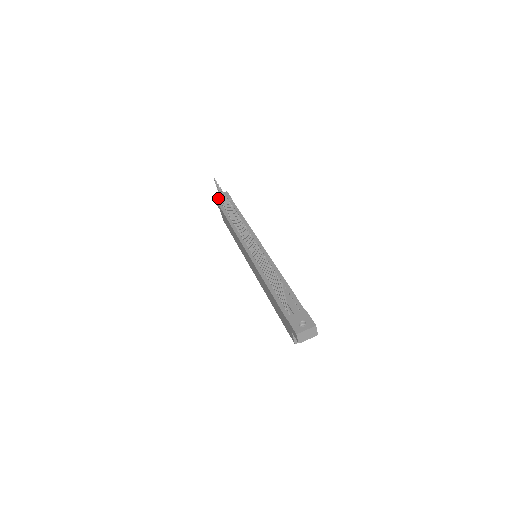
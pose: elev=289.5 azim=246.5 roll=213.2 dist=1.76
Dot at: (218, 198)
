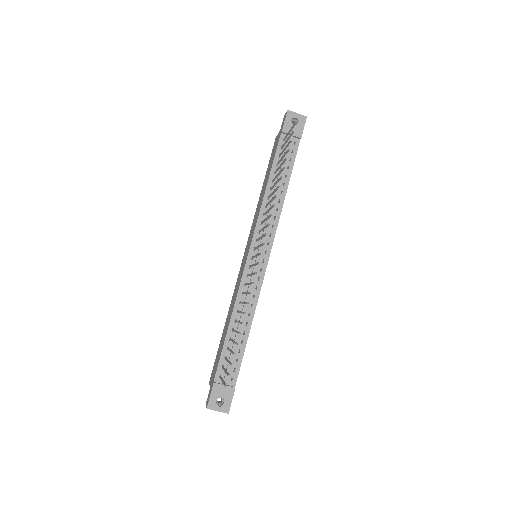
Dot at: (289, 120)
